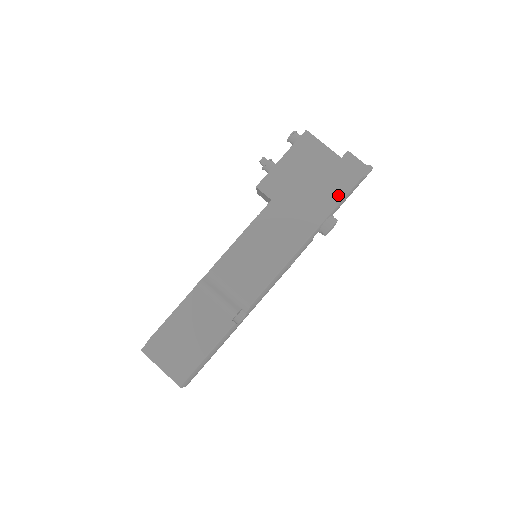
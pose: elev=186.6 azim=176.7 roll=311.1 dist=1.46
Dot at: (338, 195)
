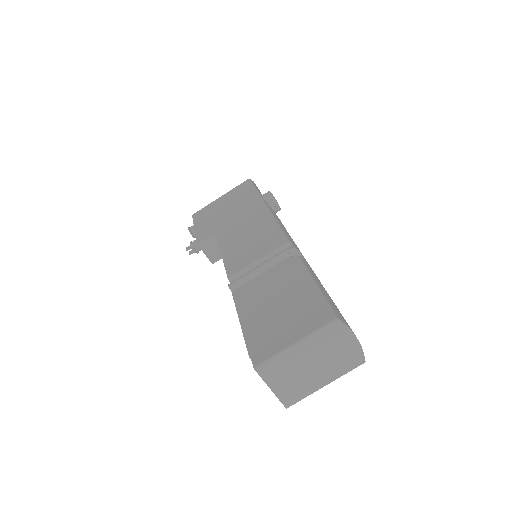
Dot at: (249, 190)
